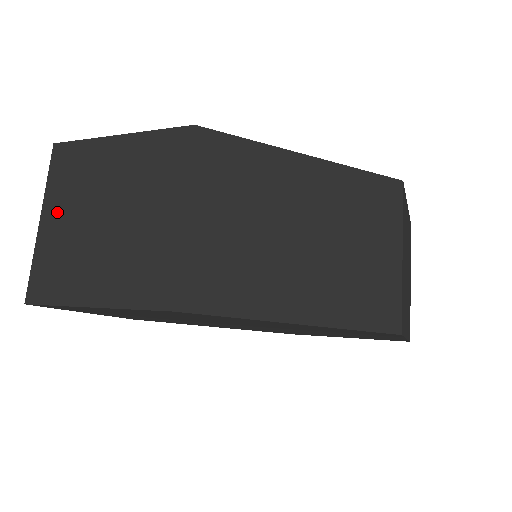
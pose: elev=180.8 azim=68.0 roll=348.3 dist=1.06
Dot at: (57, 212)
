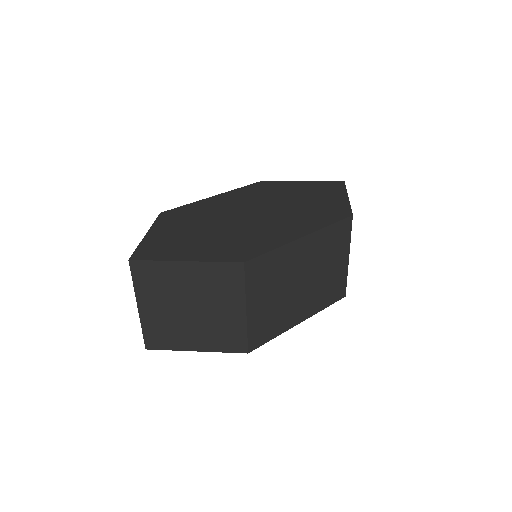
Dot at: (150, 304)
